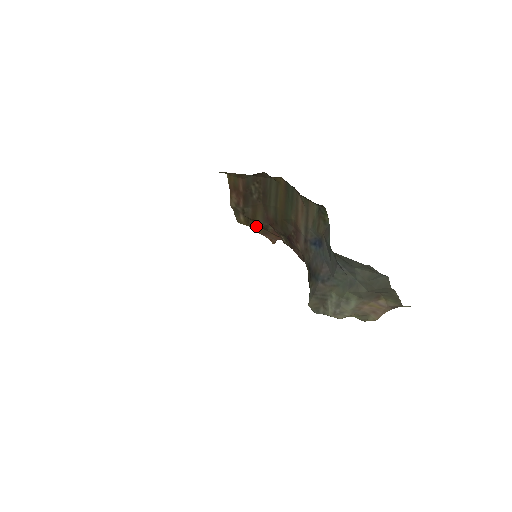
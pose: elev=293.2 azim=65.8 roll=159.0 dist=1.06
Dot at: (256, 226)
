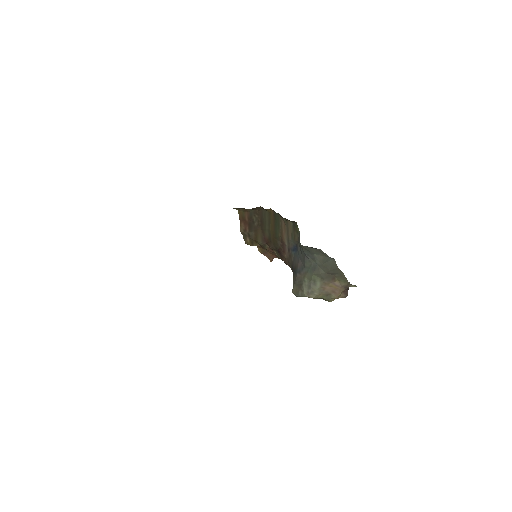
Dot at: occluded
